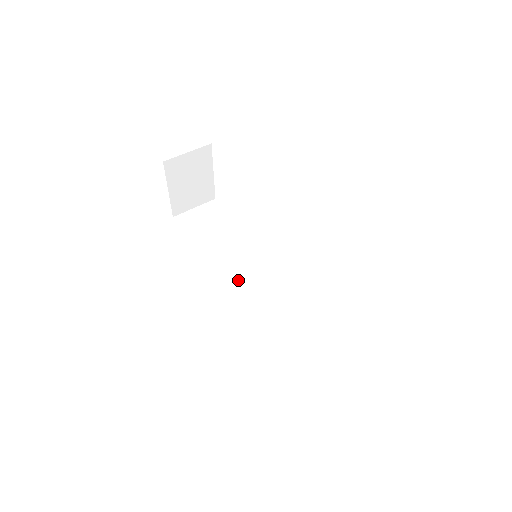
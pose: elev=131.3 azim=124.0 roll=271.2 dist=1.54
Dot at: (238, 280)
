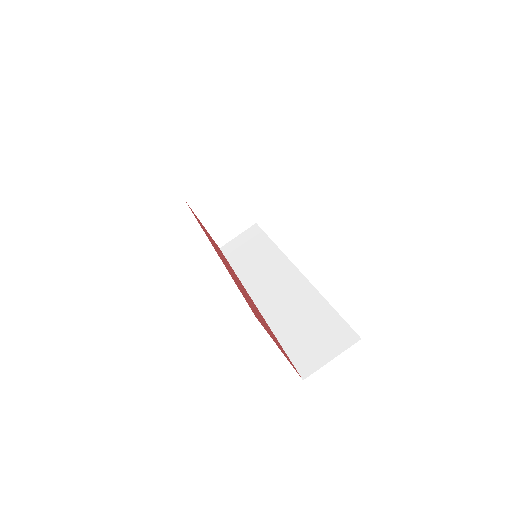
Dot at: (259, 286)
